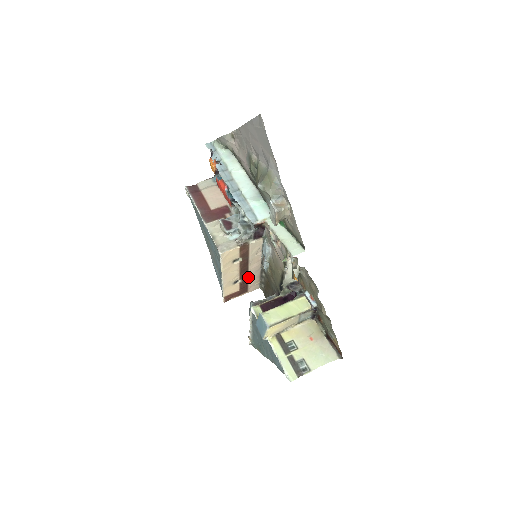
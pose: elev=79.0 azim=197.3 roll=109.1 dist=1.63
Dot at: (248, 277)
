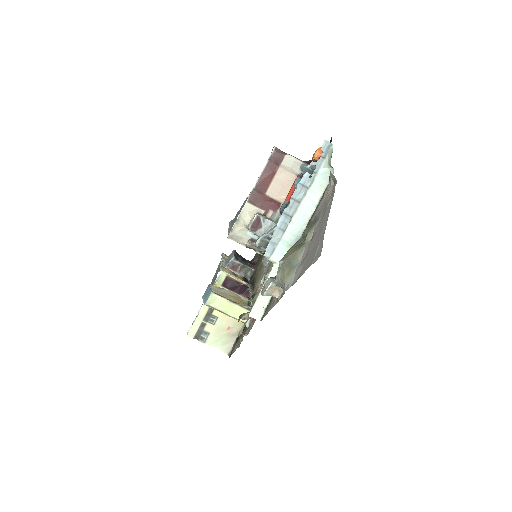
Dot at: occluded
